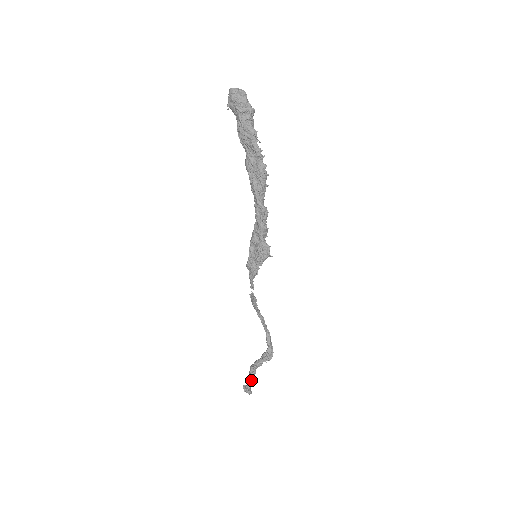
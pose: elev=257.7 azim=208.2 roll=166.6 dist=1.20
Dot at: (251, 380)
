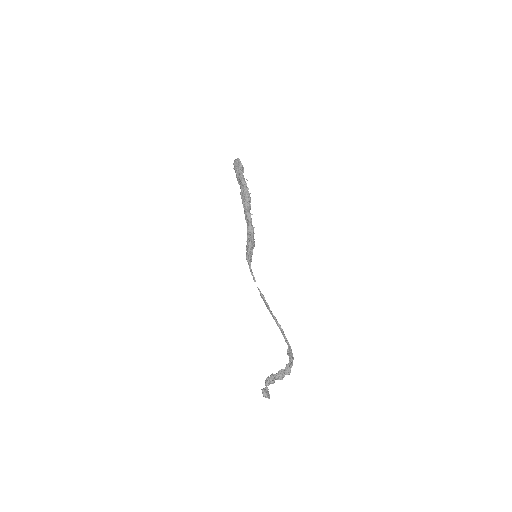
Dot at: (267, 381)
